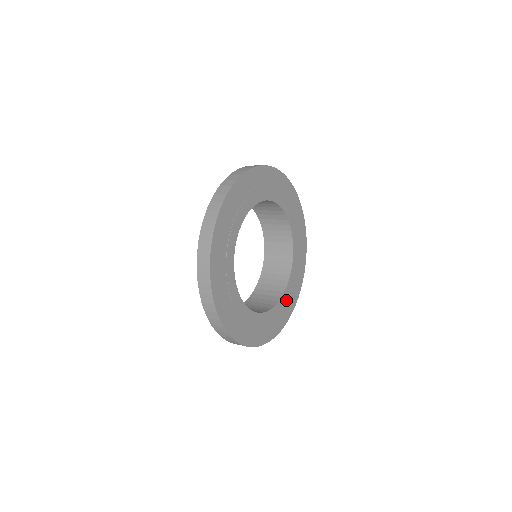
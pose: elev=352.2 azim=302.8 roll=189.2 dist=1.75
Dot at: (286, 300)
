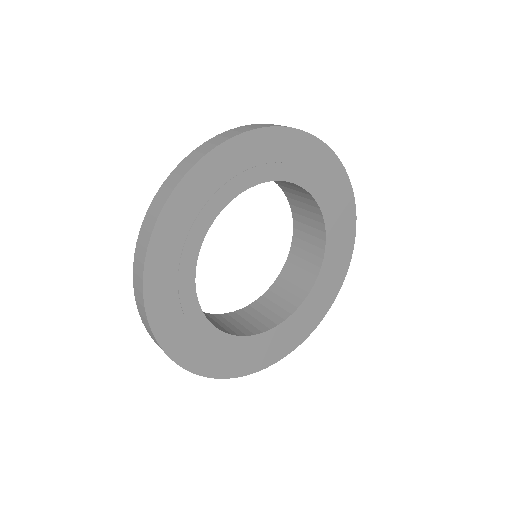
Dot at: (336, 230)
